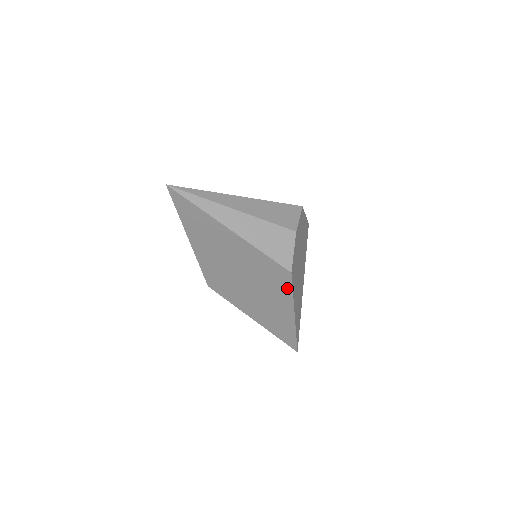
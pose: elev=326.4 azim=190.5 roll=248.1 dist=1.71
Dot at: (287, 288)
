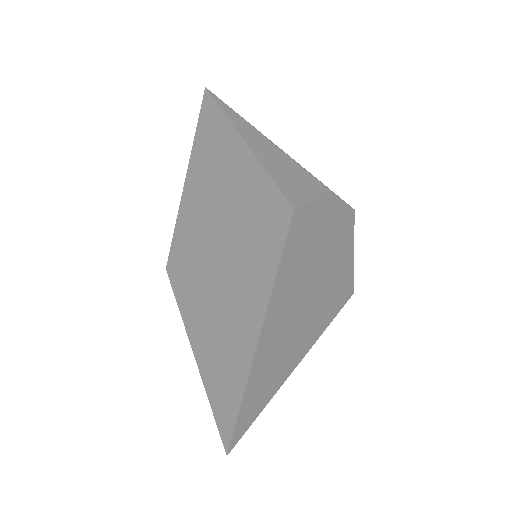
Dot at: (275, 251)
